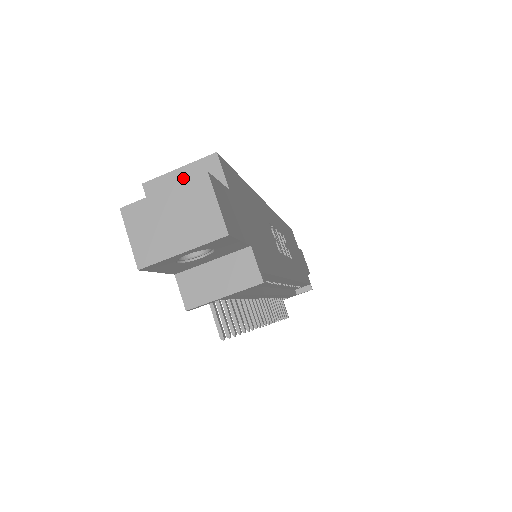
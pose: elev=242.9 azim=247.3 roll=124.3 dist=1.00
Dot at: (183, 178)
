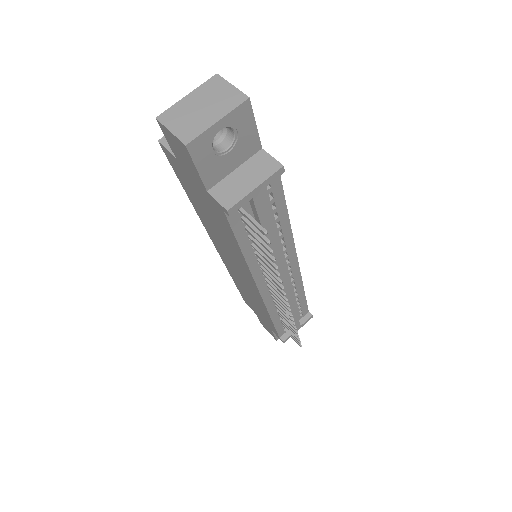
Dot at: occluded
